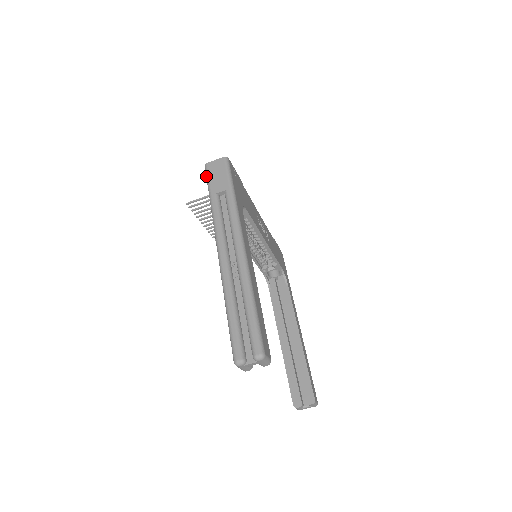
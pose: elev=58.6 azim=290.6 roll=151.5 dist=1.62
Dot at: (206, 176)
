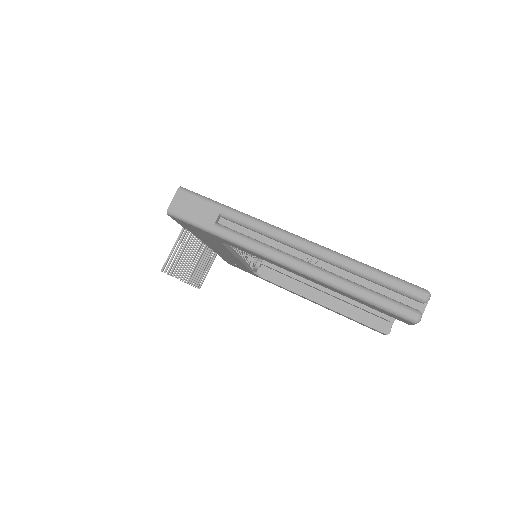
Dot at: (182, 220)
